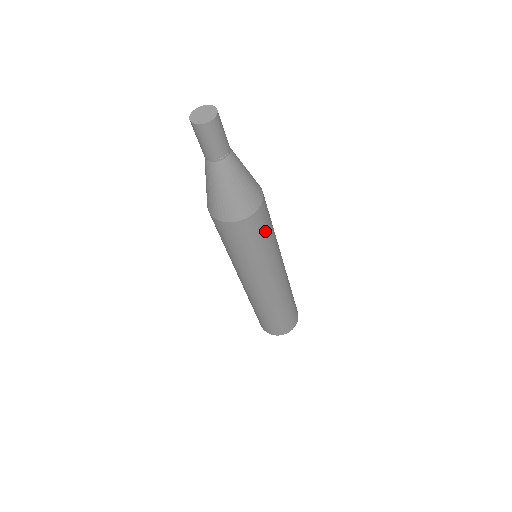
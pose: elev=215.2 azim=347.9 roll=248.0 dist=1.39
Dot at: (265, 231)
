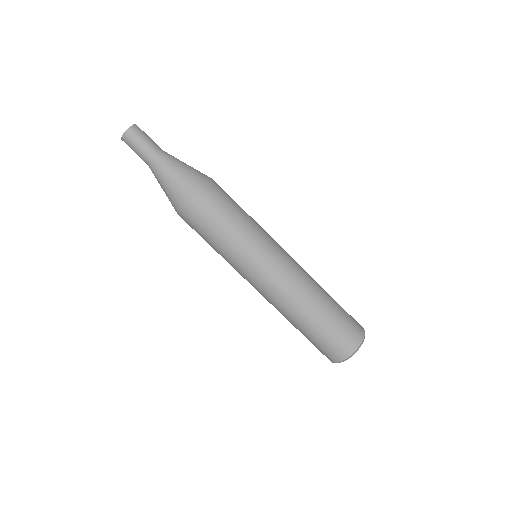
Dot at: (233, 203)
